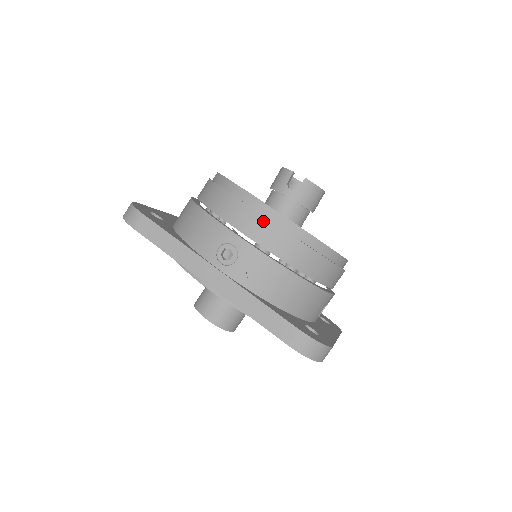
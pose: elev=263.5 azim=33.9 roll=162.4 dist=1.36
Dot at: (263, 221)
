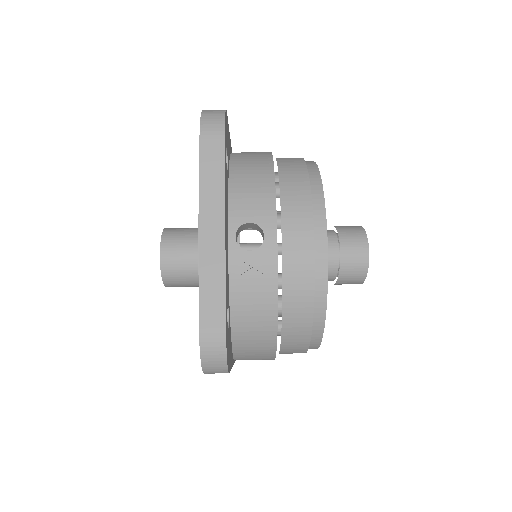
Dot at: occluded
